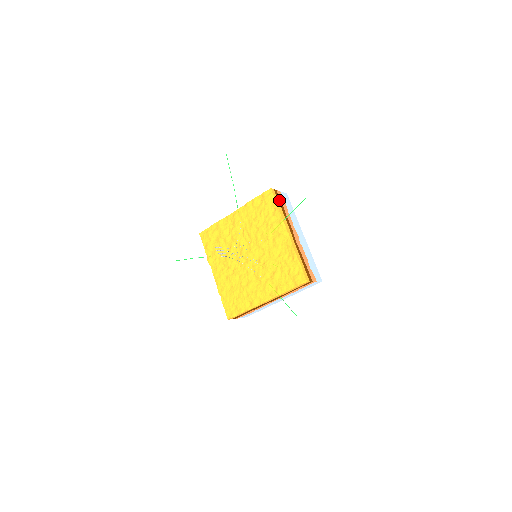
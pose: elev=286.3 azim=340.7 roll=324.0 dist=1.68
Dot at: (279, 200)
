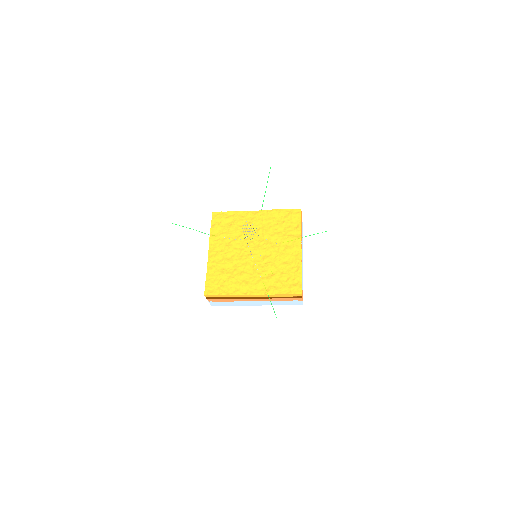
Dot at: occluded
